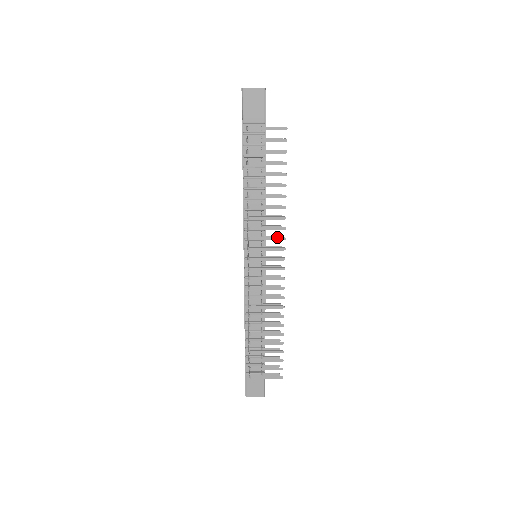
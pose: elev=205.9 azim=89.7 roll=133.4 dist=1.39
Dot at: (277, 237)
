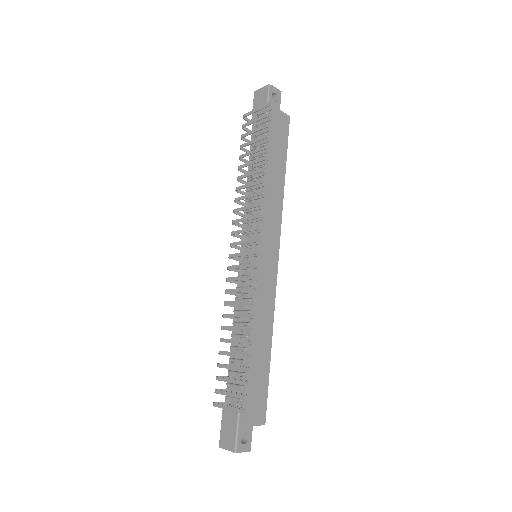
Dot at: occluded
